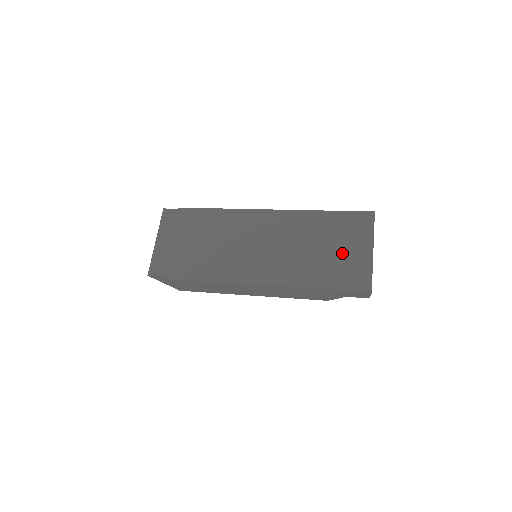
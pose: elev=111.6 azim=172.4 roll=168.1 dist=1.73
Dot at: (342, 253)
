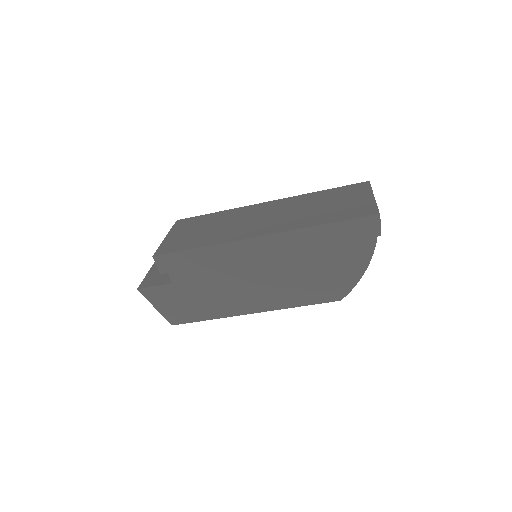
Dot at: (343, 204)
